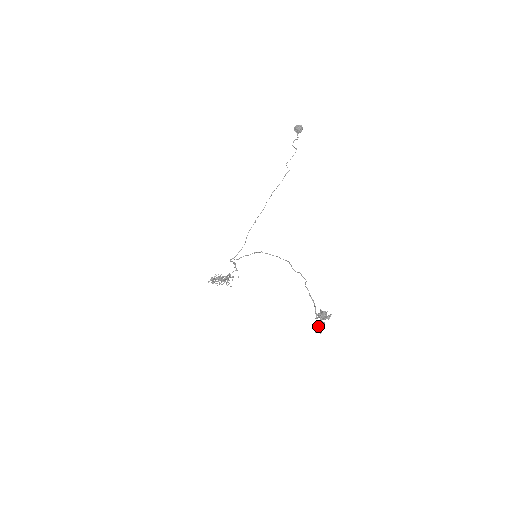
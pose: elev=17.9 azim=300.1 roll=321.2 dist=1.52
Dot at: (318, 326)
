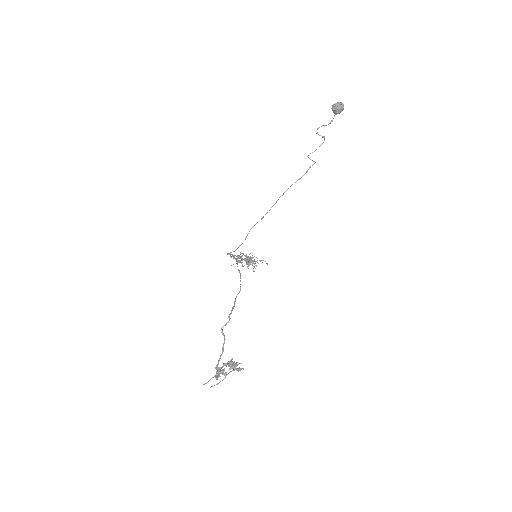
Dot at: (210, 379)
